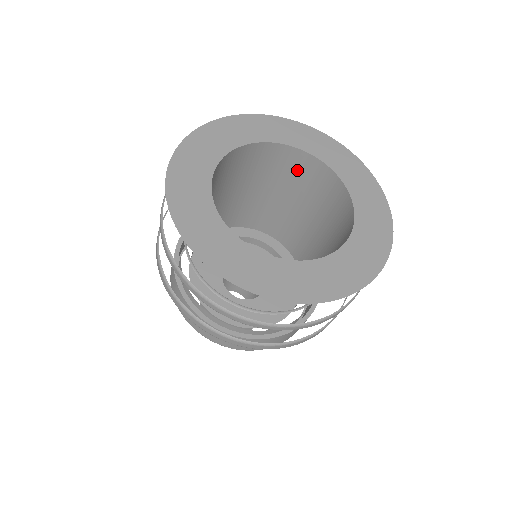
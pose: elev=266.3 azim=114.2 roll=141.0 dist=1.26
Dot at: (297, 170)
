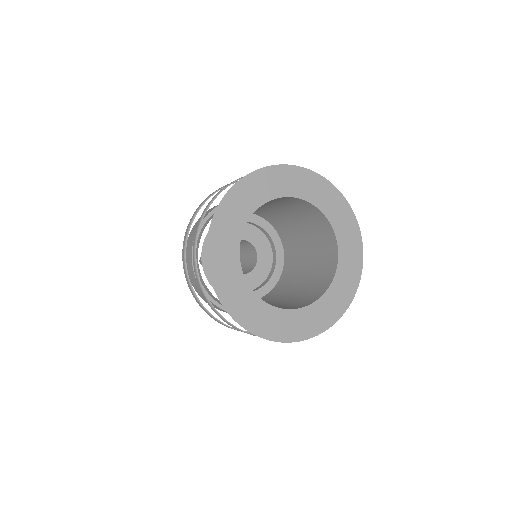
Dot at: (300, 206)
